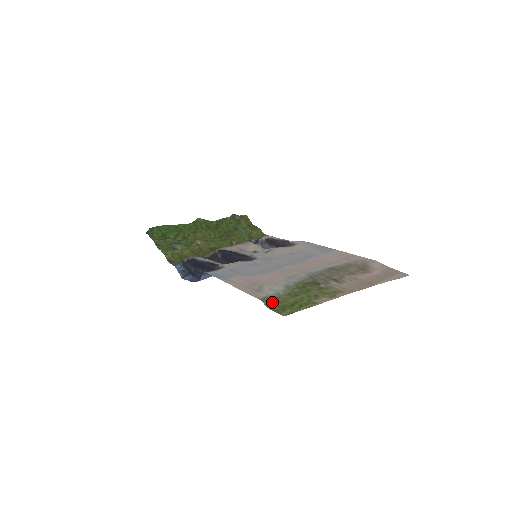
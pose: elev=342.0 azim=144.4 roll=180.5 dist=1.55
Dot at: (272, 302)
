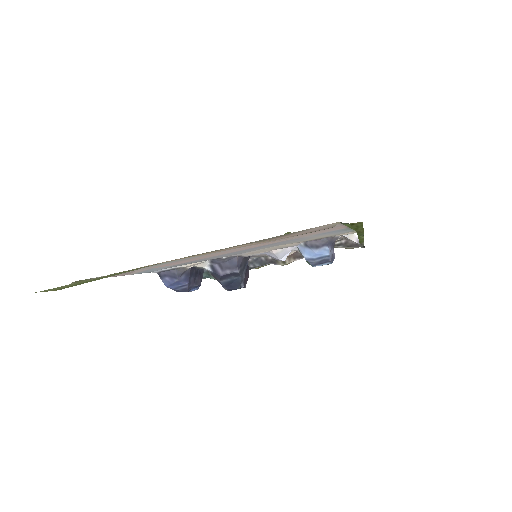
Dot at: occluded
